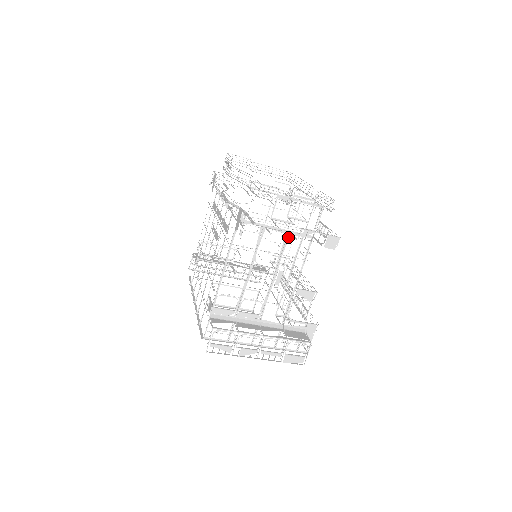
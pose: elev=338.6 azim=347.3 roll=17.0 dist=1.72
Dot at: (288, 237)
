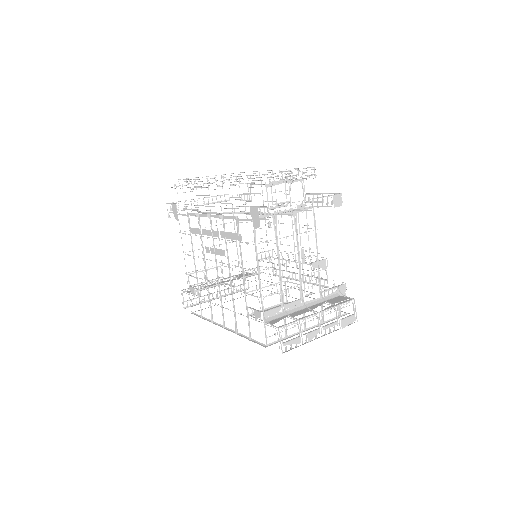
Dot at: (296, 216)
